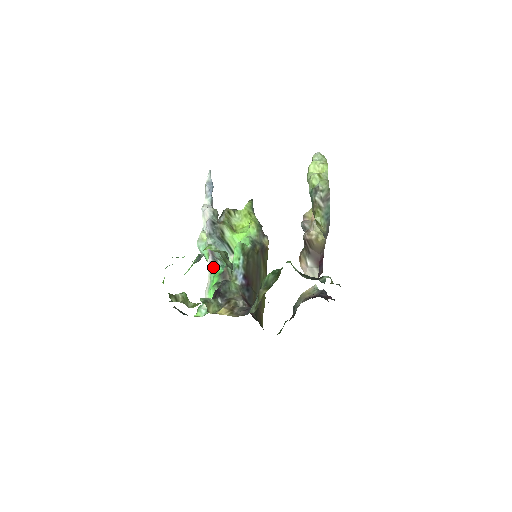
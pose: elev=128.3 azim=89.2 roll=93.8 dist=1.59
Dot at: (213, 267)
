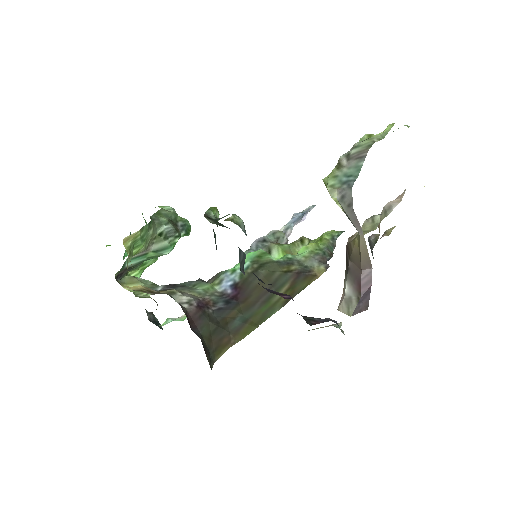
Dot at: occluded
